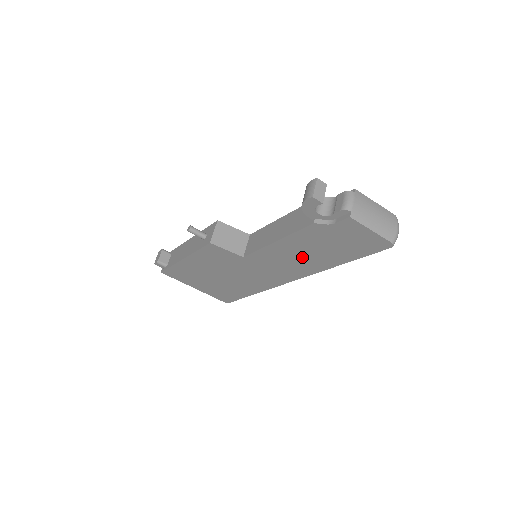
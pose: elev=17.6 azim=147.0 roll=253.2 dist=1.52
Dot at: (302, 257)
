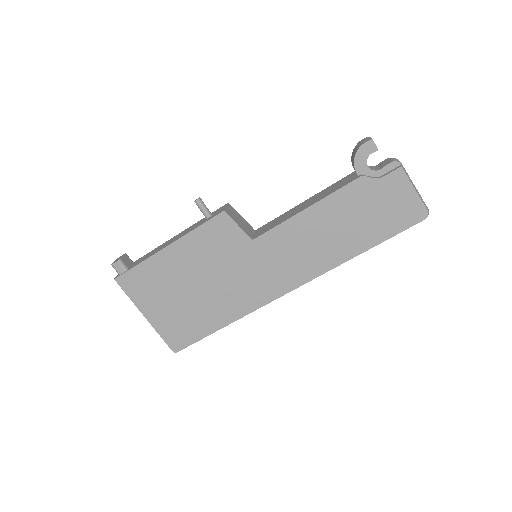
Dot at: (324, 239)
